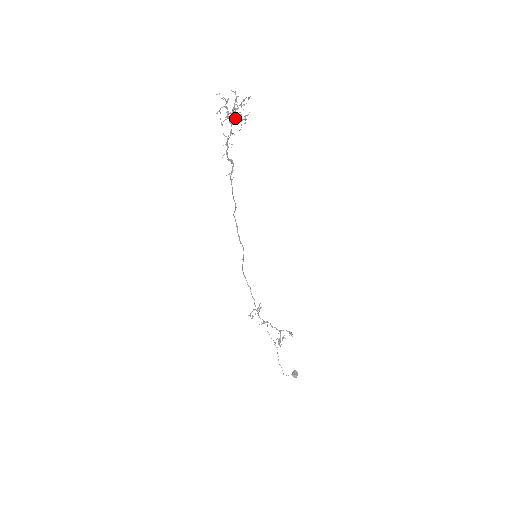
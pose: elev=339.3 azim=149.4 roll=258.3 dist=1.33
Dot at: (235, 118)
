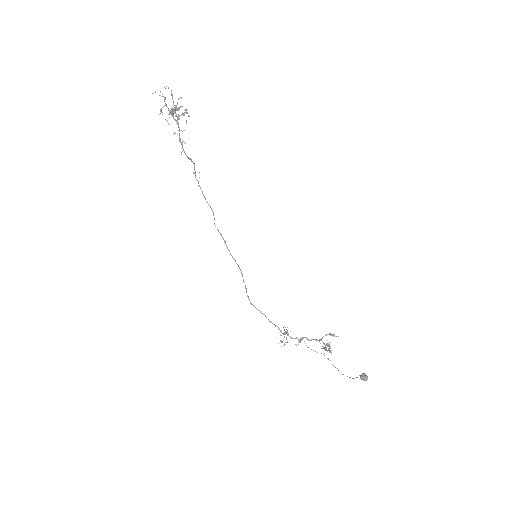
Dot at: occluded
